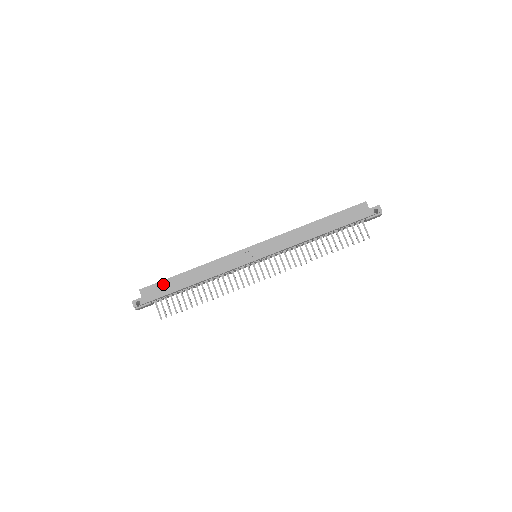
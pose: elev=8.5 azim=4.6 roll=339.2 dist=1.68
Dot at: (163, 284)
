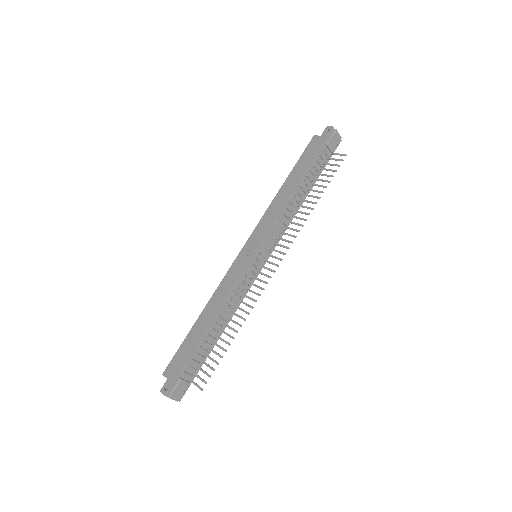
Dot at: (182, 349)
